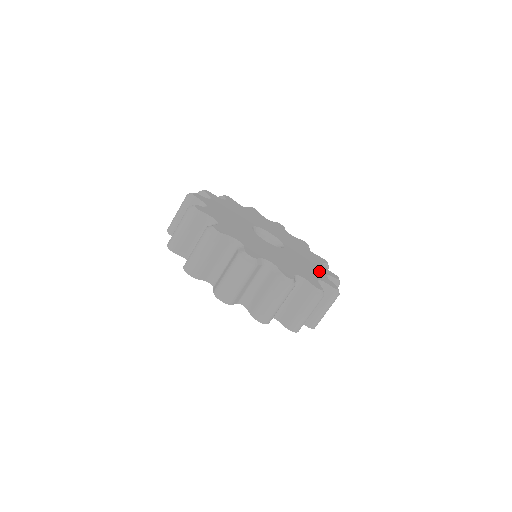
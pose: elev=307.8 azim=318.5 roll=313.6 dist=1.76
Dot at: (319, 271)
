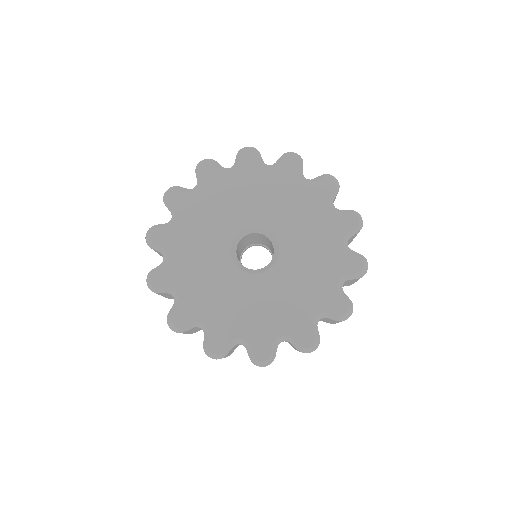
Dot at: (306, 309)
